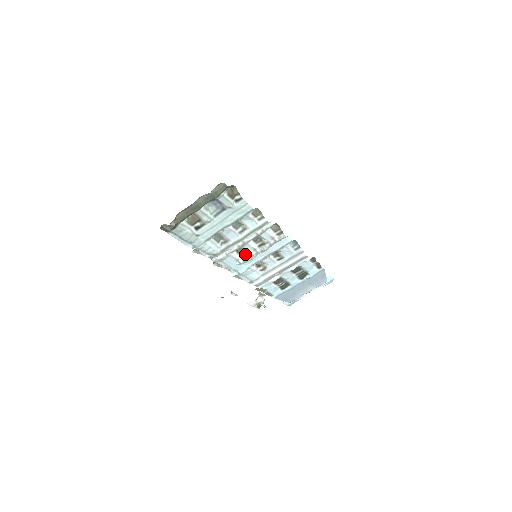
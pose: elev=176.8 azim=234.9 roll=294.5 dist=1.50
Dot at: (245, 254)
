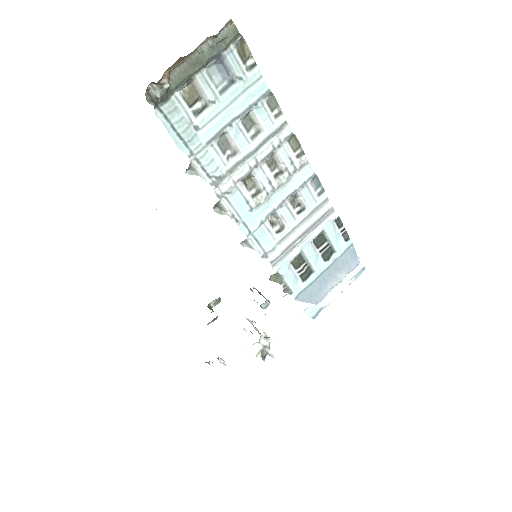
Dot at: (257, 191)
